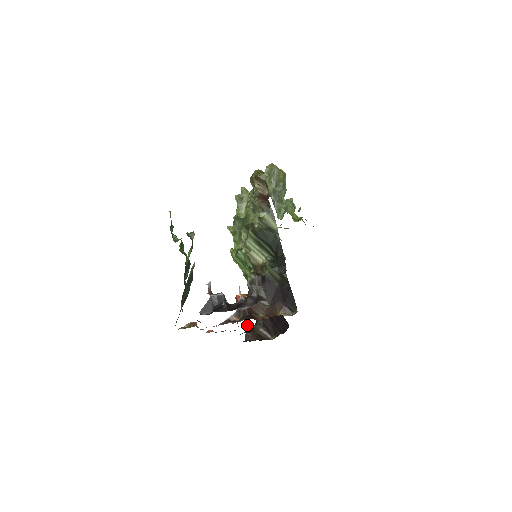
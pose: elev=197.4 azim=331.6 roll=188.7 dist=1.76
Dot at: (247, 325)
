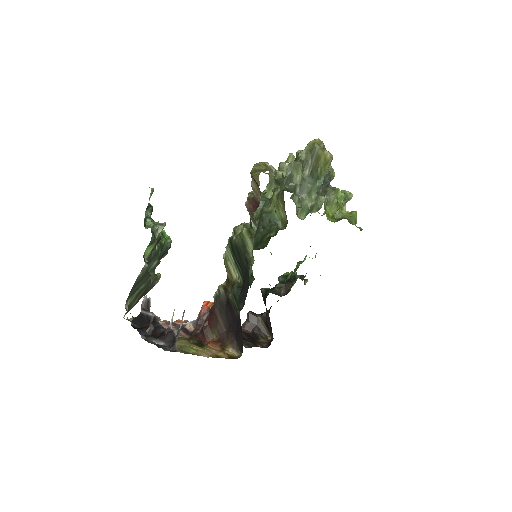
Dot at: (250, 313)
